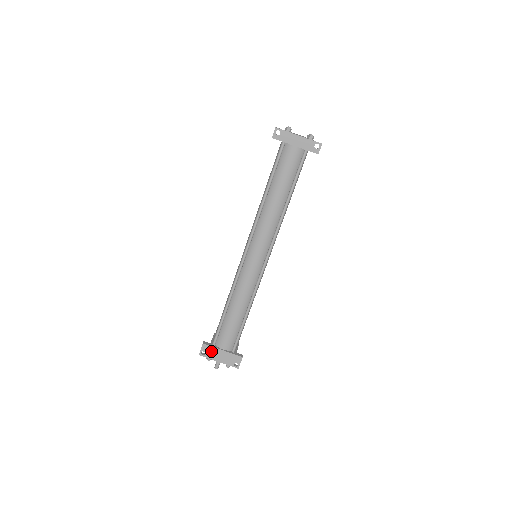
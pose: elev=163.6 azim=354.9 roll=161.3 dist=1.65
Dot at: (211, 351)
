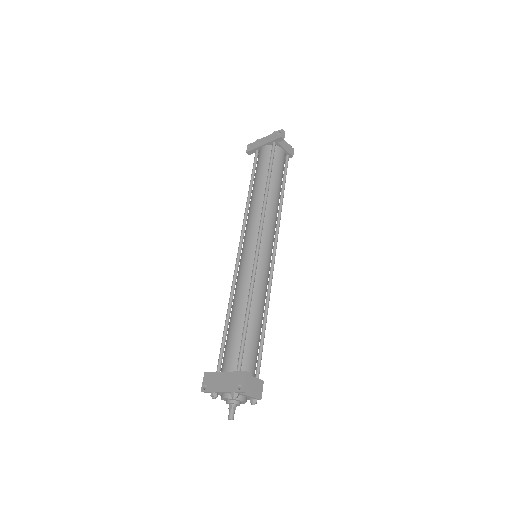
Dot at: (213, 379)
